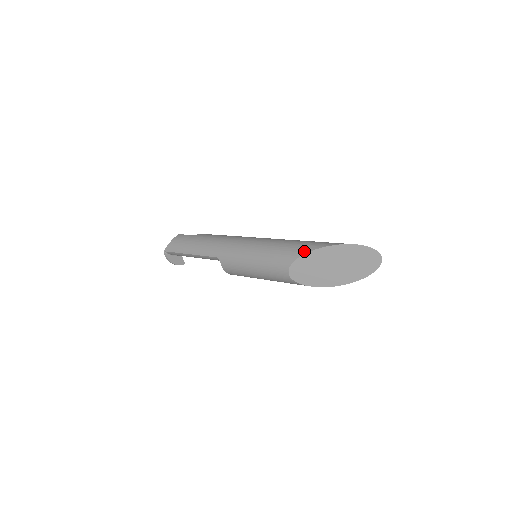
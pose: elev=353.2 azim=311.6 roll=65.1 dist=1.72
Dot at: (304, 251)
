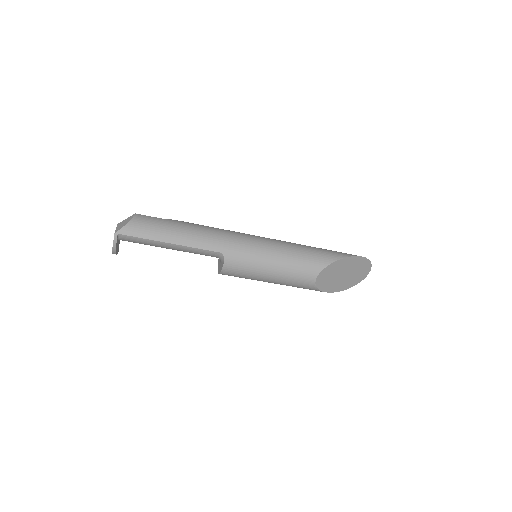
Dot at: (334, 258)
